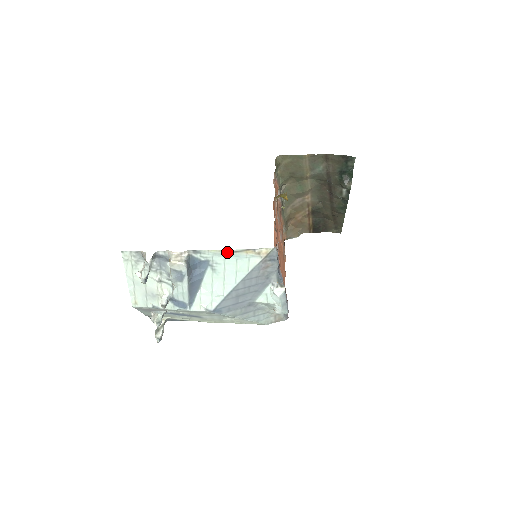
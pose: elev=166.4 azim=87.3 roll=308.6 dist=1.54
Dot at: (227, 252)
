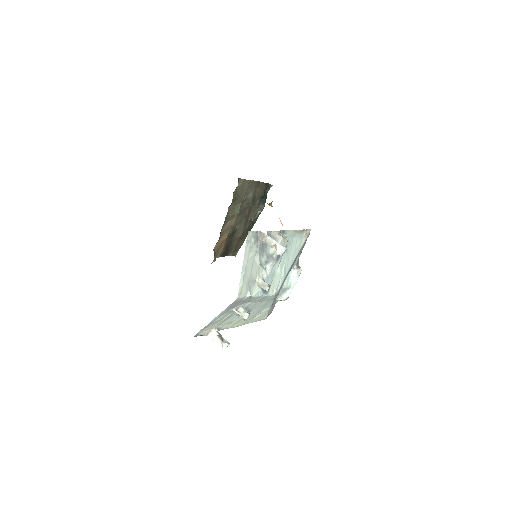
Dot at: (295, 232)
